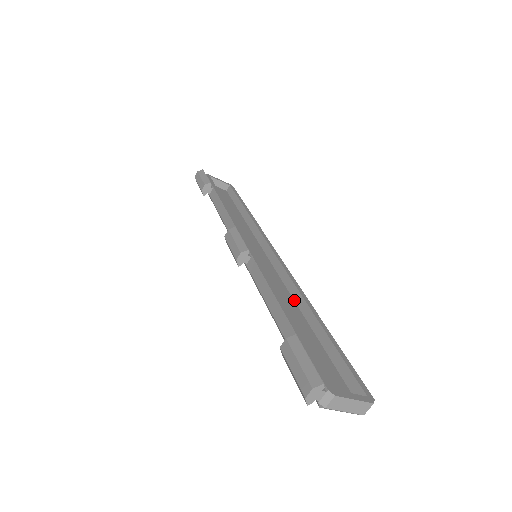
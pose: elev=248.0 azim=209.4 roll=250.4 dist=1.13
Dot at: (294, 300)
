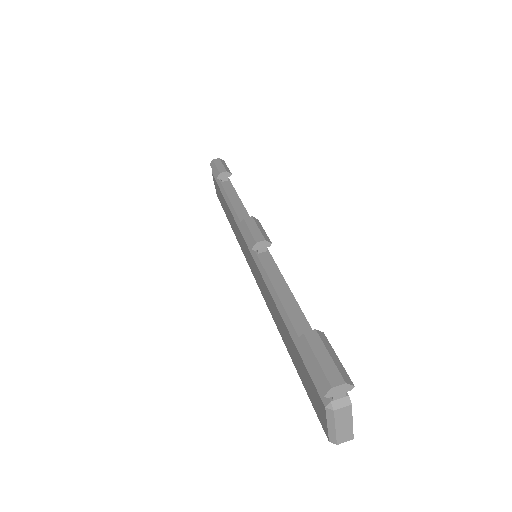
Dot at: occluded
